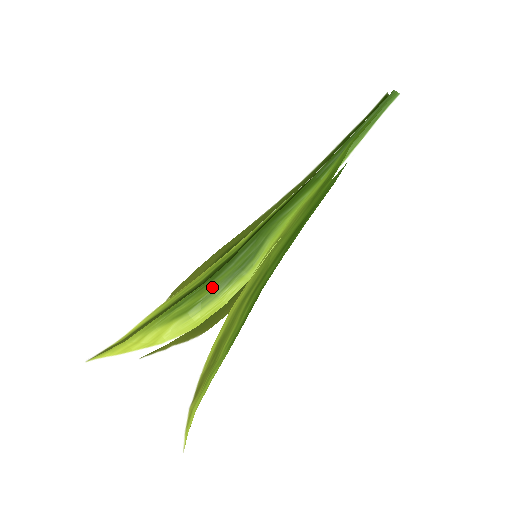
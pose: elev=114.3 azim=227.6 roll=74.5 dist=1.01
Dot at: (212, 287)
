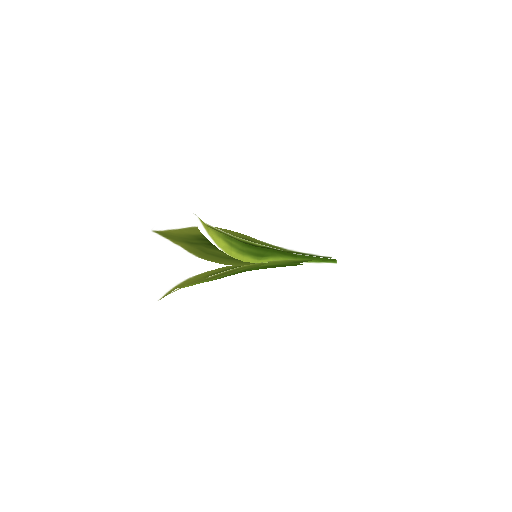
Dot at: (245, 249)
